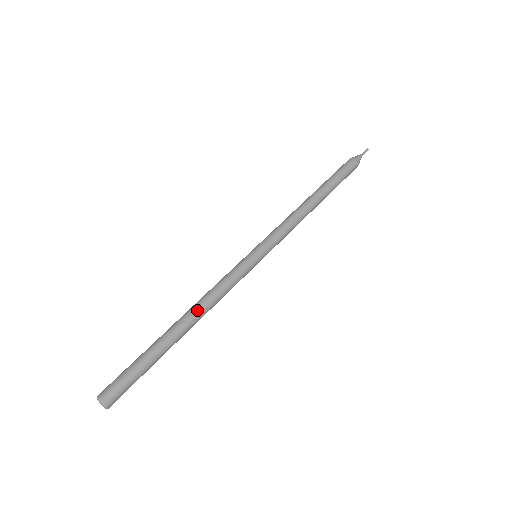
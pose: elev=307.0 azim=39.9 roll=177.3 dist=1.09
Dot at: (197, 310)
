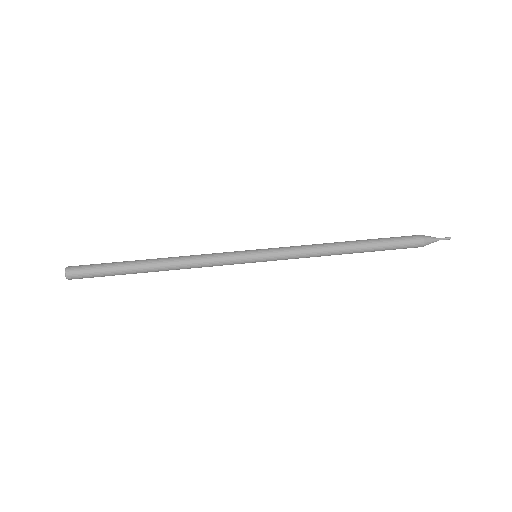
Dot at: (174, 265)
